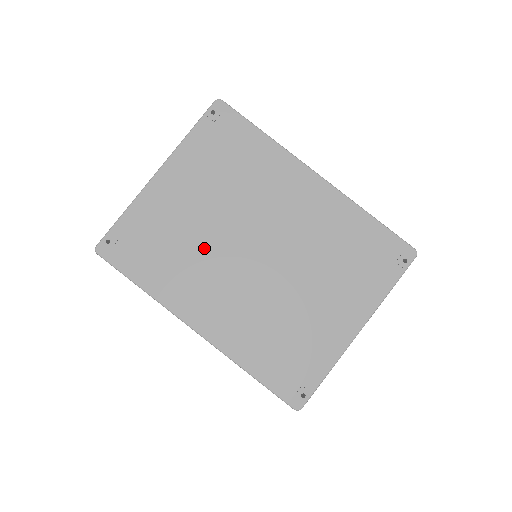
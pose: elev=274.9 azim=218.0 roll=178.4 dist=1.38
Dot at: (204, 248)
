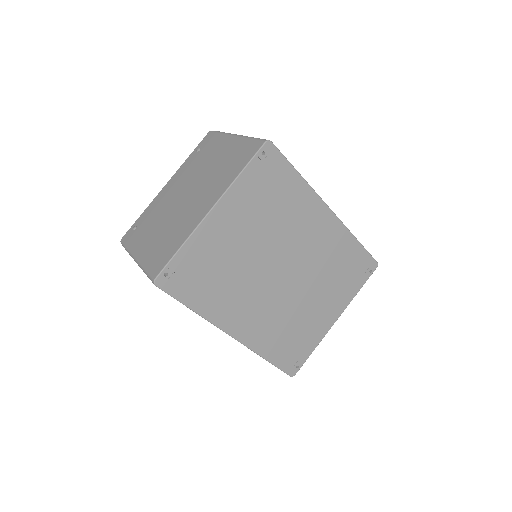
Dot at: (244, 273)
